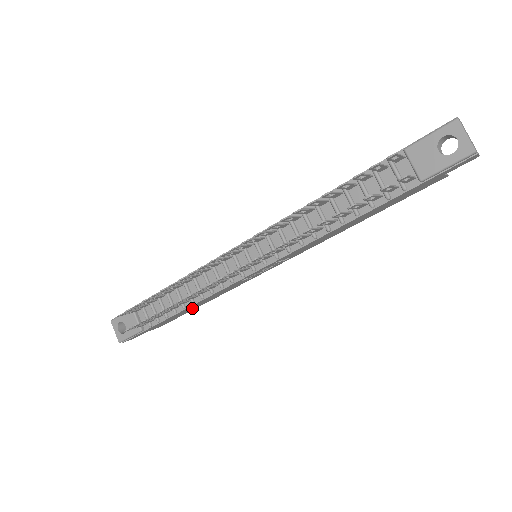
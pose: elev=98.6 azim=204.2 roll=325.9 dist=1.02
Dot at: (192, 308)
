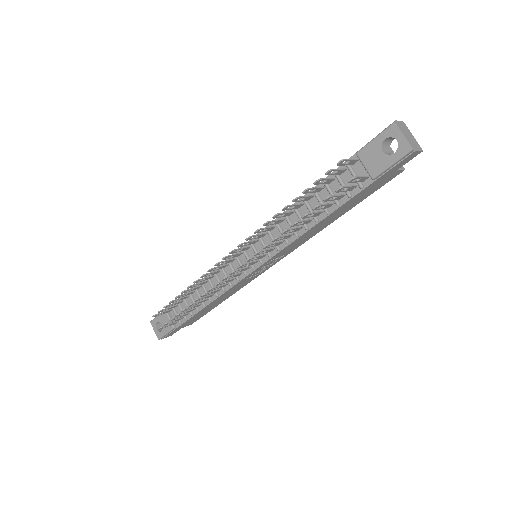
Dot at: (213, 305)
